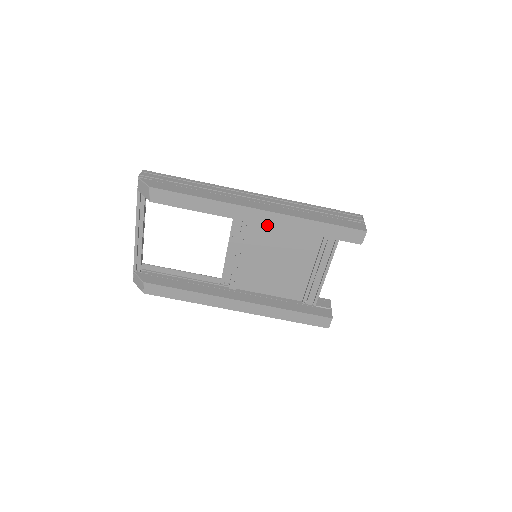
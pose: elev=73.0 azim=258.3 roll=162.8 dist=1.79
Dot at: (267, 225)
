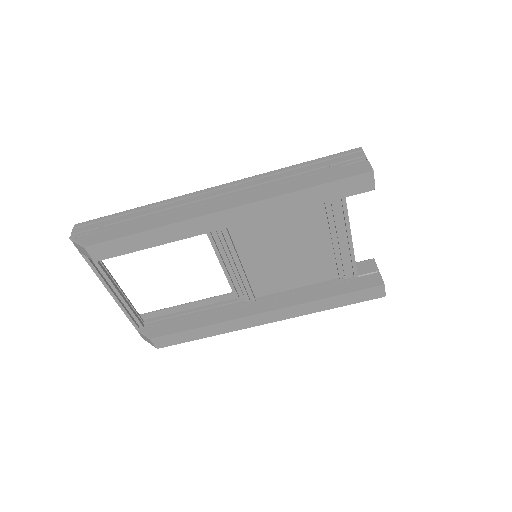
Dot at: (242, 223)
